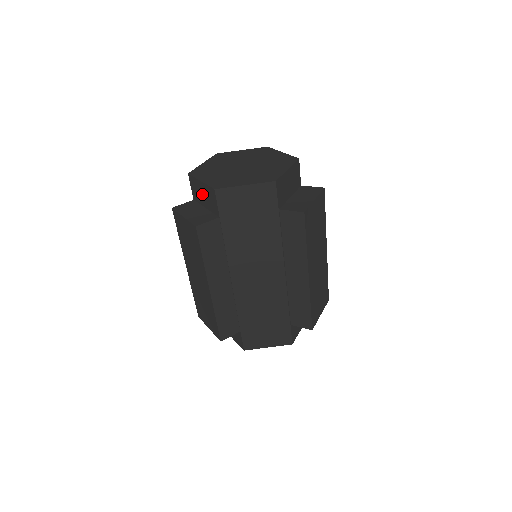
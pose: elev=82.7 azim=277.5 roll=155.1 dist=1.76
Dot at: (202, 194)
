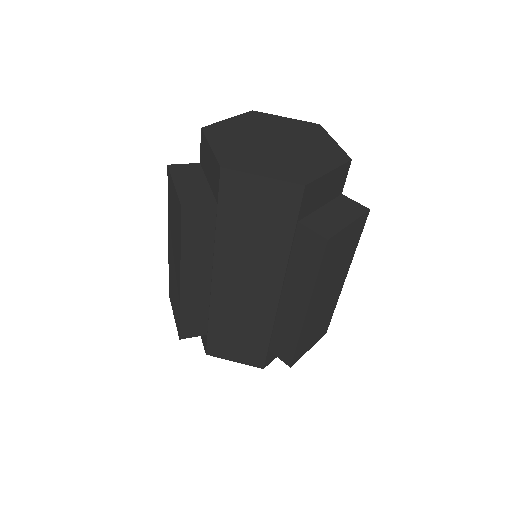
Dot at: (208, 163)
